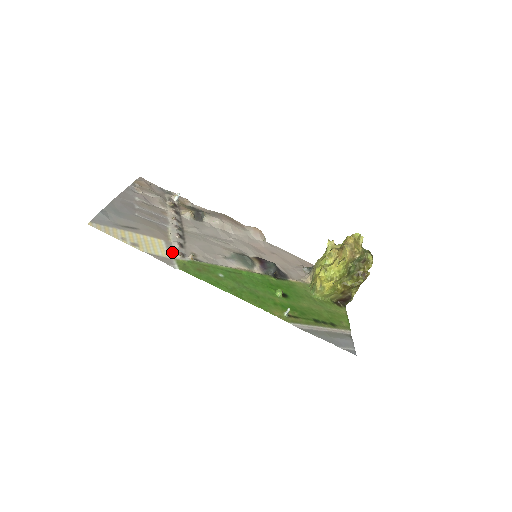
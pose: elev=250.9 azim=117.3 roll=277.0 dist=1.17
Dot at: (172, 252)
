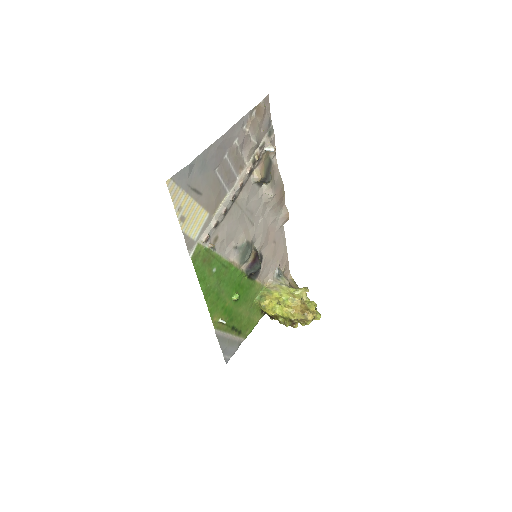
Dot at: (203, 232)
